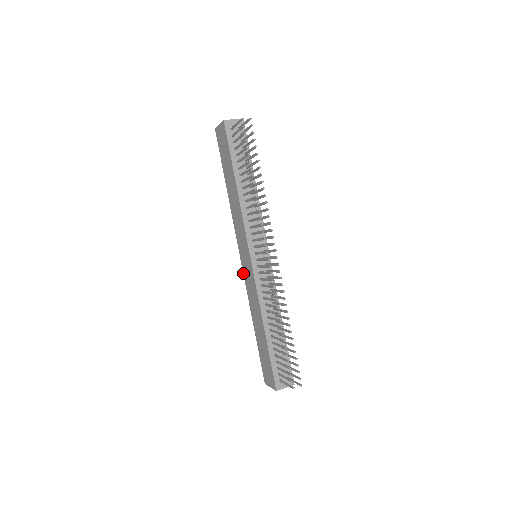
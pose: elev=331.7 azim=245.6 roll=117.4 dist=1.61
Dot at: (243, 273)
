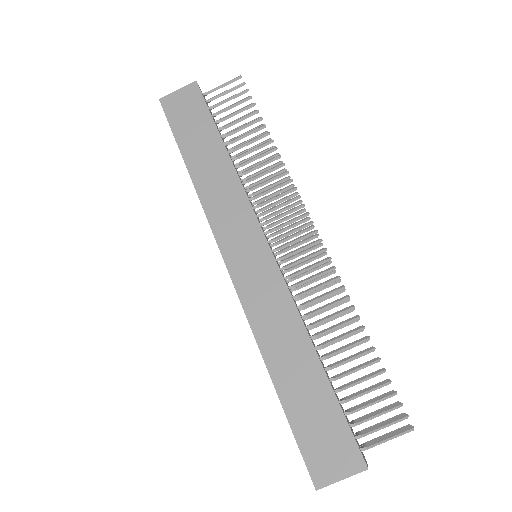
Dot at: (235, 286)
